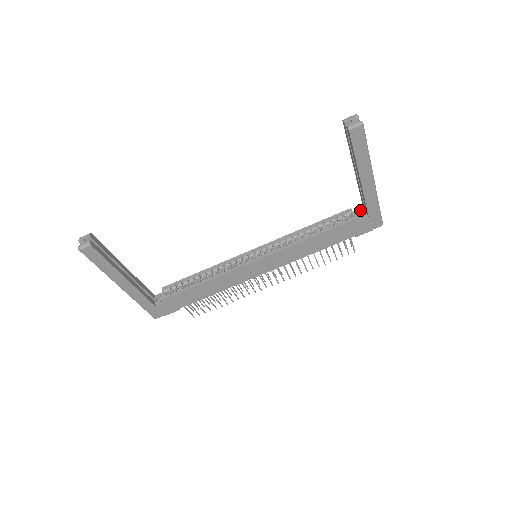
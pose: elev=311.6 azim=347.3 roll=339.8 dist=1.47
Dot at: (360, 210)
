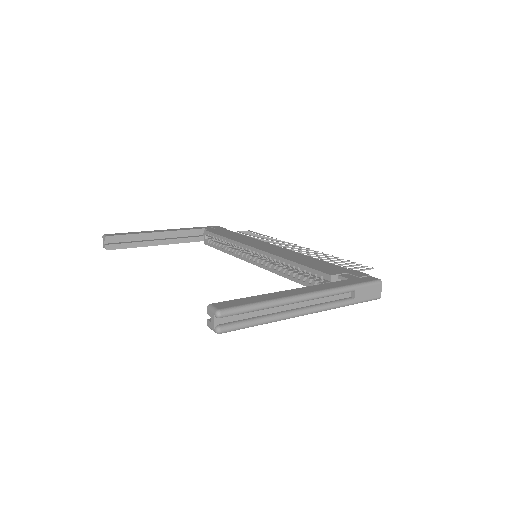
Dot at: occluded
